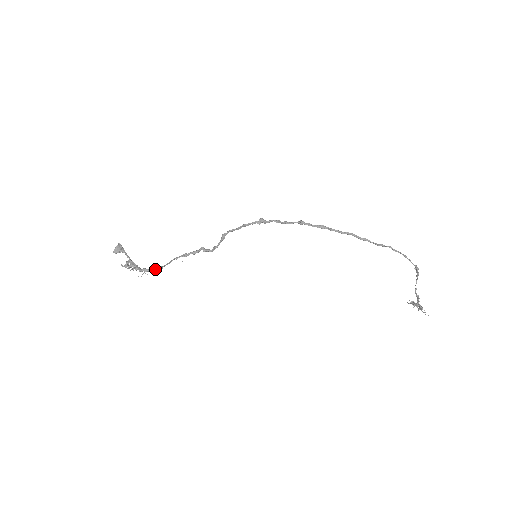
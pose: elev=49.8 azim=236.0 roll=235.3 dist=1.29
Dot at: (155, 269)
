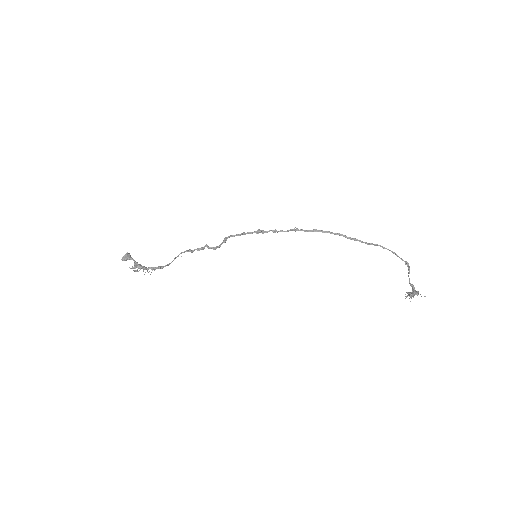
Dot at: (161, 266)
